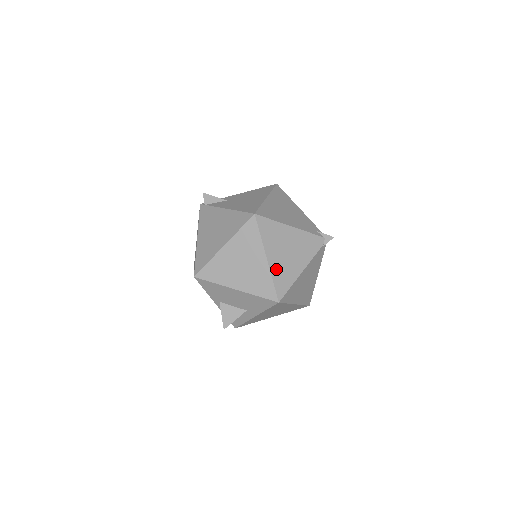
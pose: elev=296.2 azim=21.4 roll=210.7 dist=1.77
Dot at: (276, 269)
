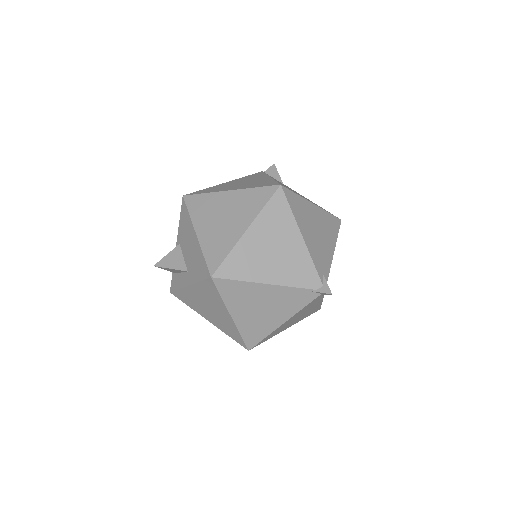
Dot at: (244, 249)
